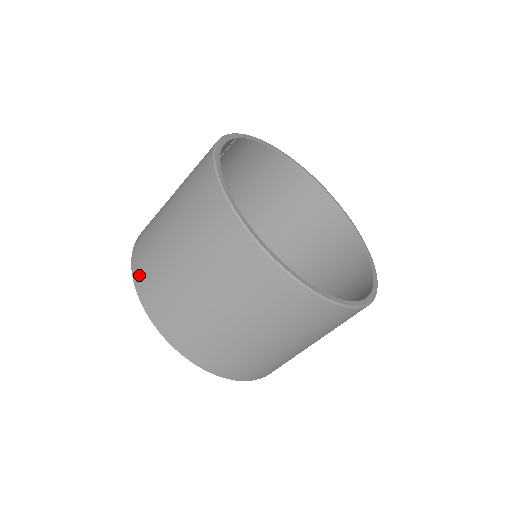
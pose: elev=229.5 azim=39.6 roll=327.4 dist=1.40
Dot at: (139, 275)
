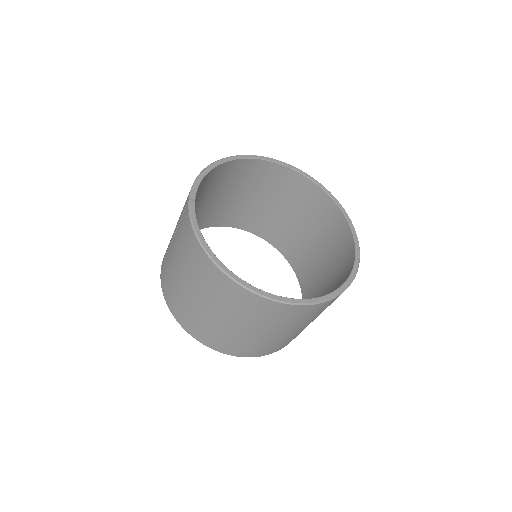
Dot at: (196, 334)
